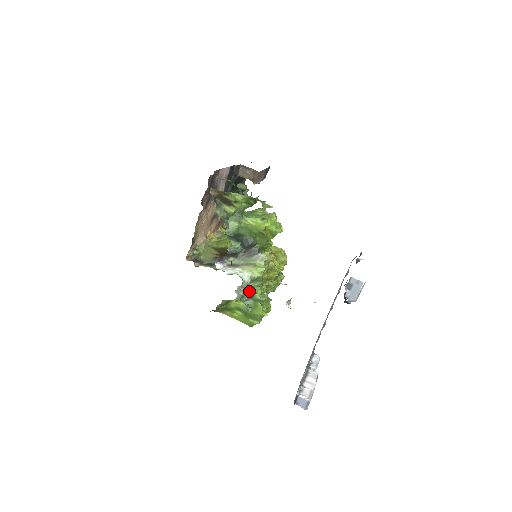
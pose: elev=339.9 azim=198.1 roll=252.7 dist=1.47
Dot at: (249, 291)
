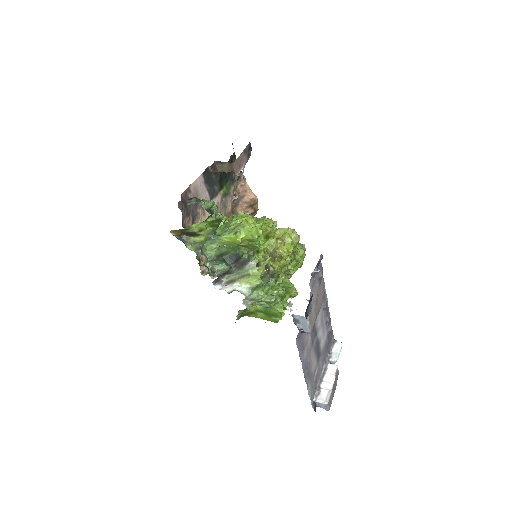
Dot at: (255, 299)
